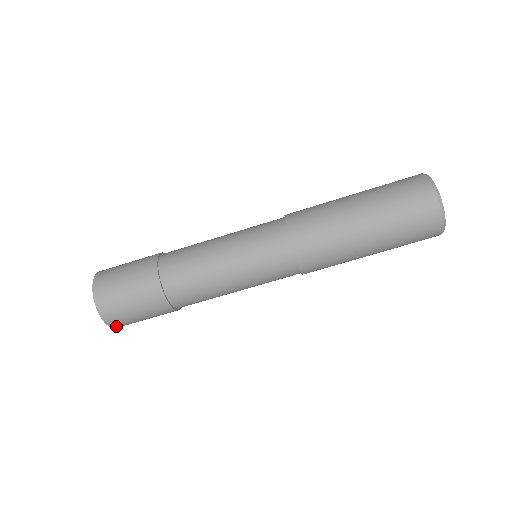
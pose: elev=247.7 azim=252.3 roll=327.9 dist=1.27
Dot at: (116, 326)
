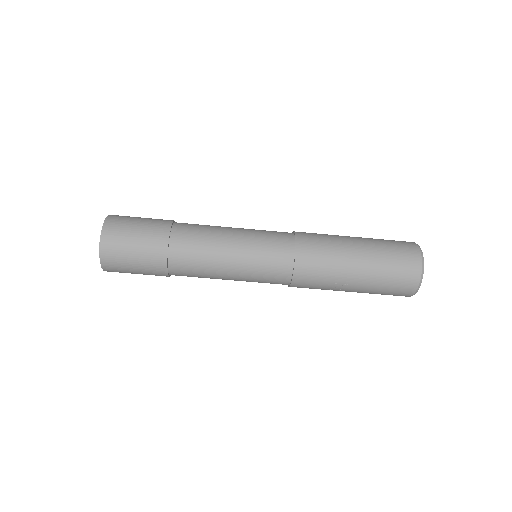
Dot at: (108, 270)
